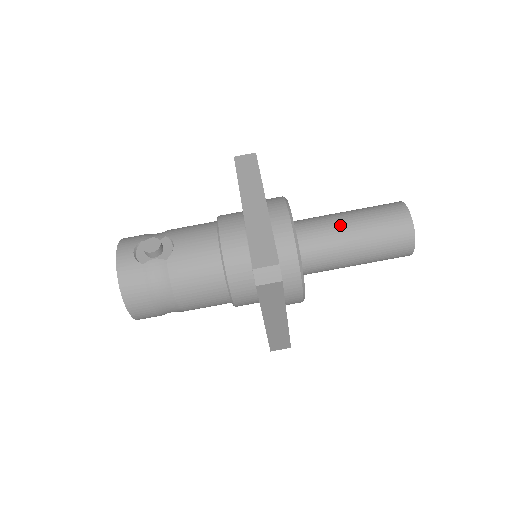
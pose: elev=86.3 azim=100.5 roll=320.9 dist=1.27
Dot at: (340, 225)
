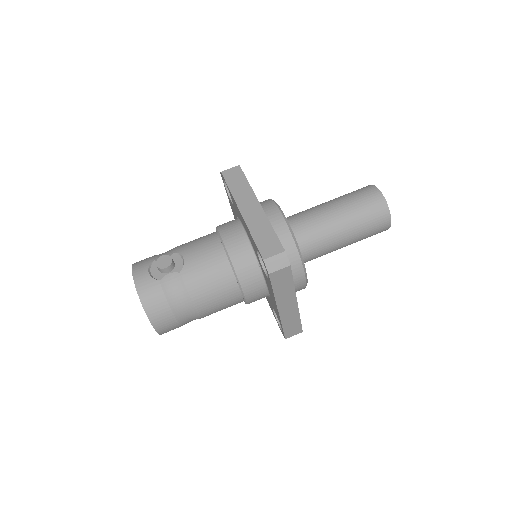
Dot at: (324, 213)
